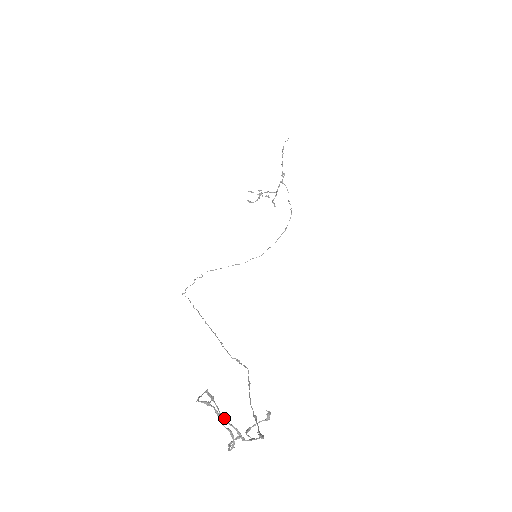
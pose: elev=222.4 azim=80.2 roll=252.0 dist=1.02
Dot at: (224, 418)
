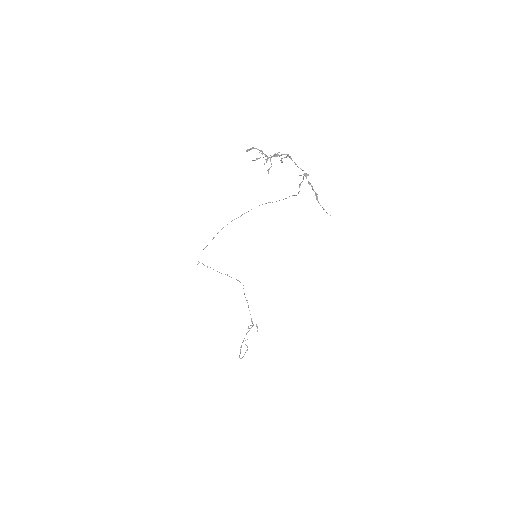
Dot at: (243, 341)
